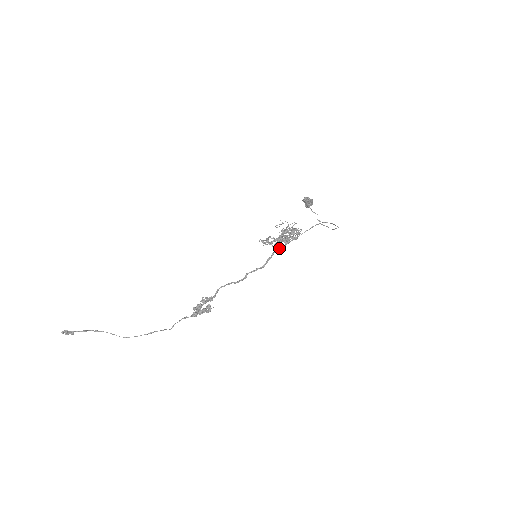
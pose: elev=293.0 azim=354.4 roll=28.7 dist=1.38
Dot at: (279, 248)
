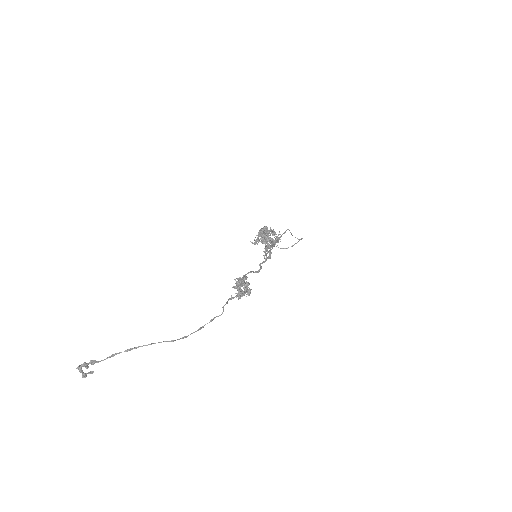
Dot at: (272, 244)
